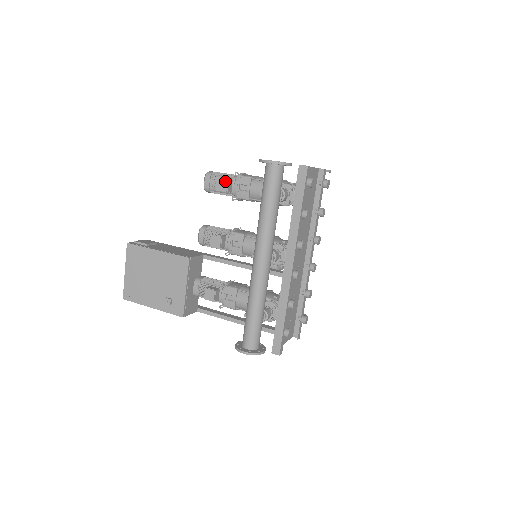
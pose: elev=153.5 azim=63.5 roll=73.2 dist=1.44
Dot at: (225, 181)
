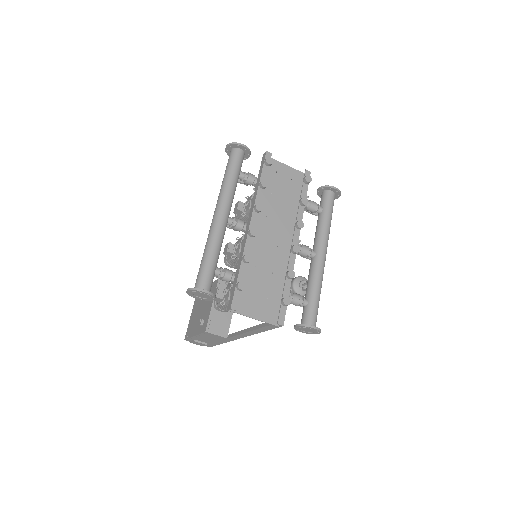
Dot at: (238, 203)
